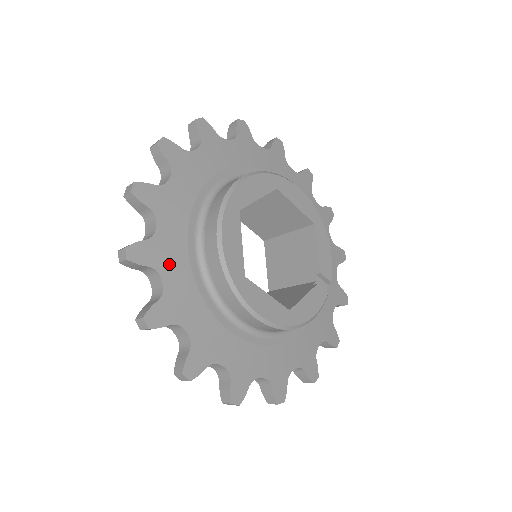
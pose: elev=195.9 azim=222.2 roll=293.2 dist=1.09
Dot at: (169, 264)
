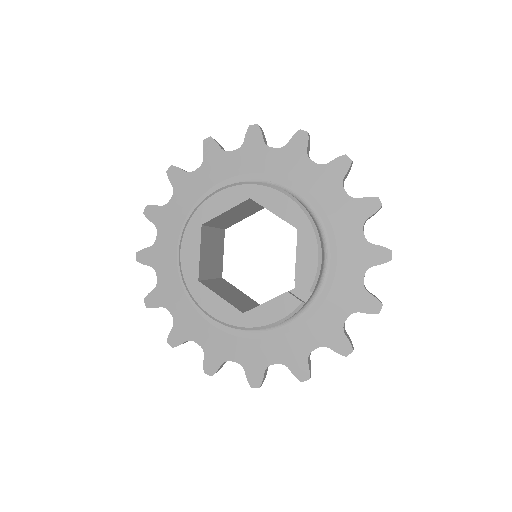
Dot at: (162, 265)
